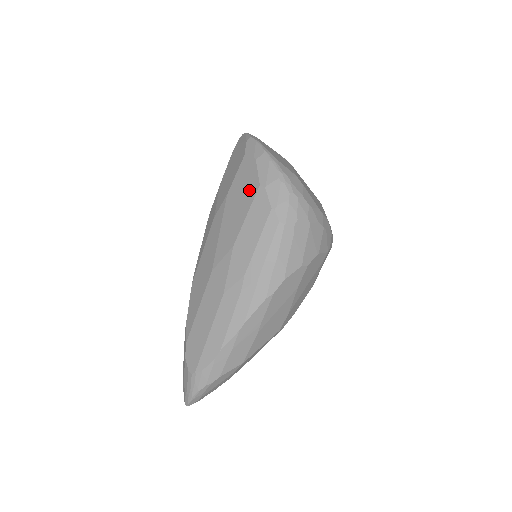
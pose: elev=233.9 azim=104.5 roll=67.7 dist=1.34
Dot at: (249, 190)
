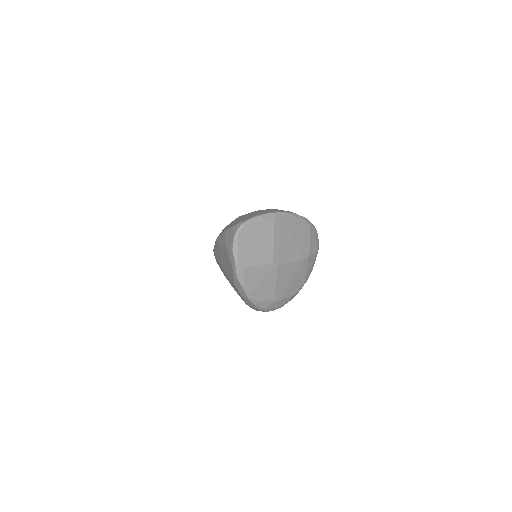
Dot at: occluded
